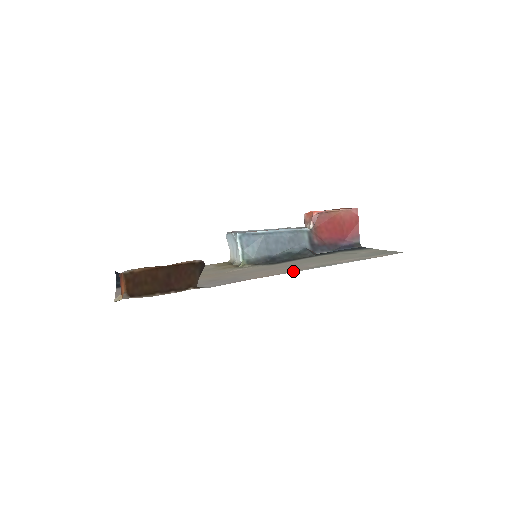
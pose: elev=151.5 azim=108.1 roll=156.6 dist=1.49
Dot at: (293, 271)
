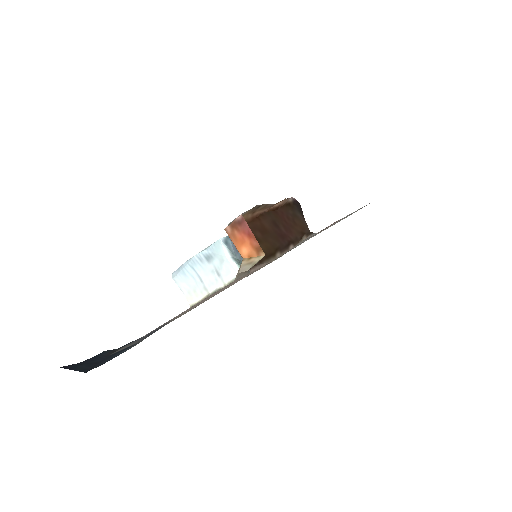
Dot at: occluded
